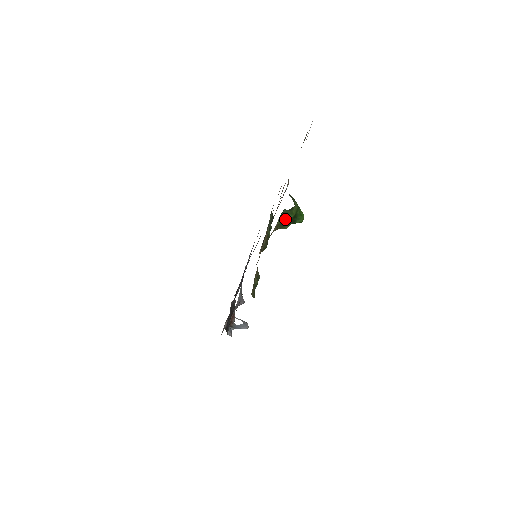
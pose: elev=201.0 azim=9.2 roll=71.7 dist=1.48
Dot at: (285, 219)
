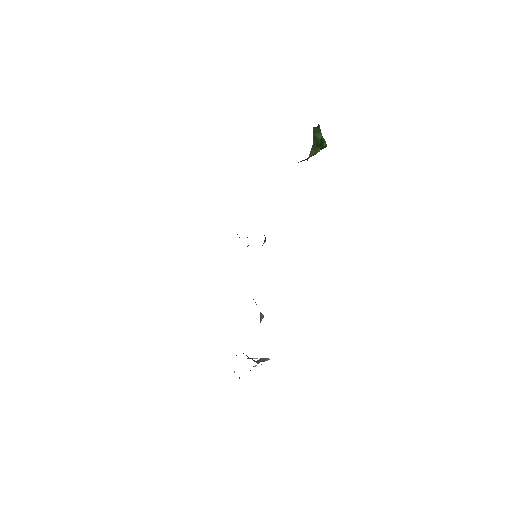
Dot at: (316, 139)
